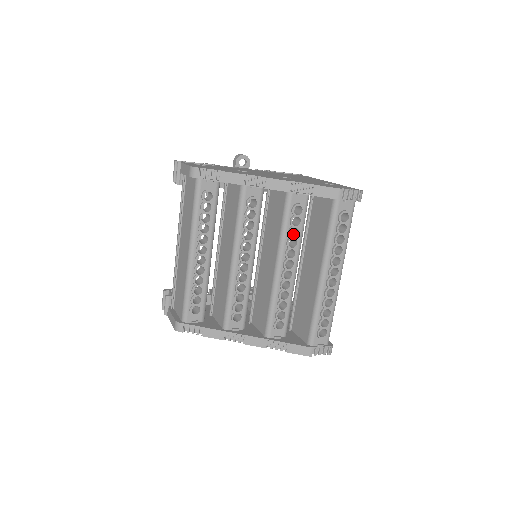
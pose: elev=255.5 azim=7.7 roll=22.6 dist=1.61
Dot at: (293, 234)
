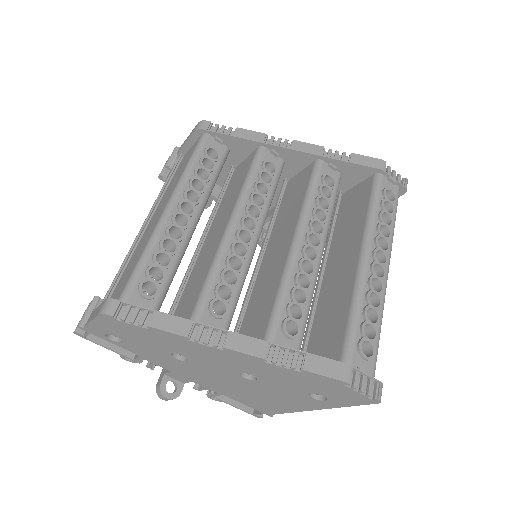
Dot at: (319, 212)
